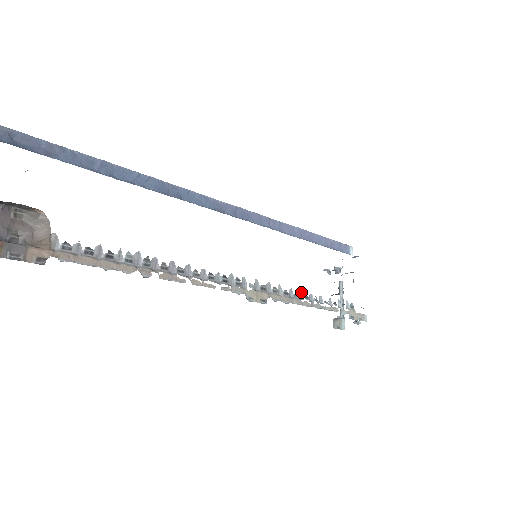
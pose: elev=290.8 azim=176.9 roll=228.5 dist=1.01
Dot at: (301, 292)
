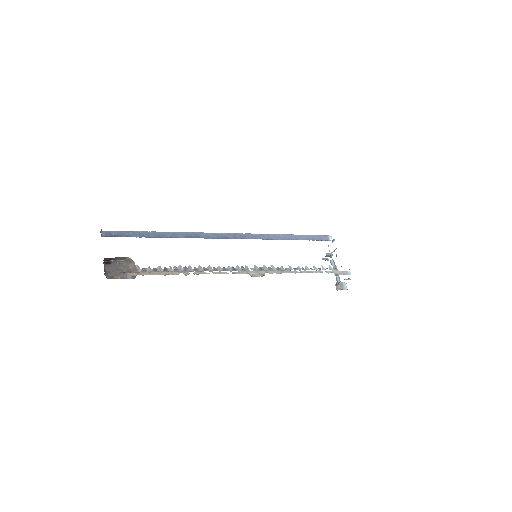
Dot at: (290, 266)
